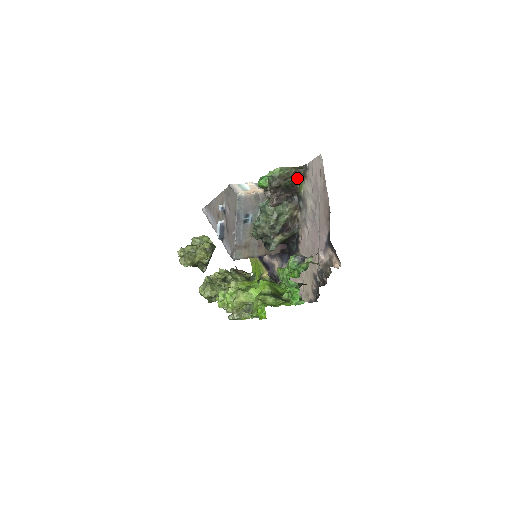
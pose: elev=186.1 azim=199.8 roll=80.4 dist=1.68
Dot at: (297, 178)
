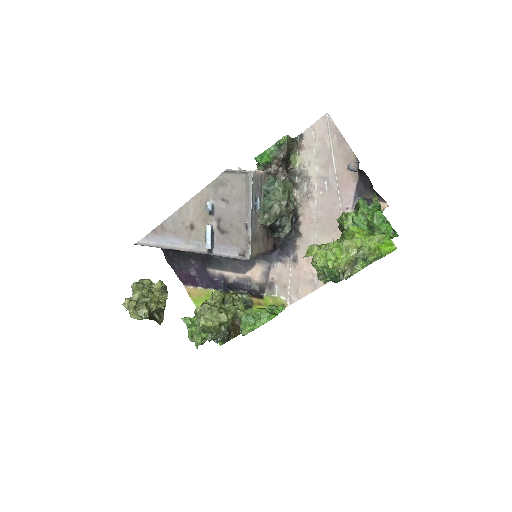
Dot at: (289, 153)
